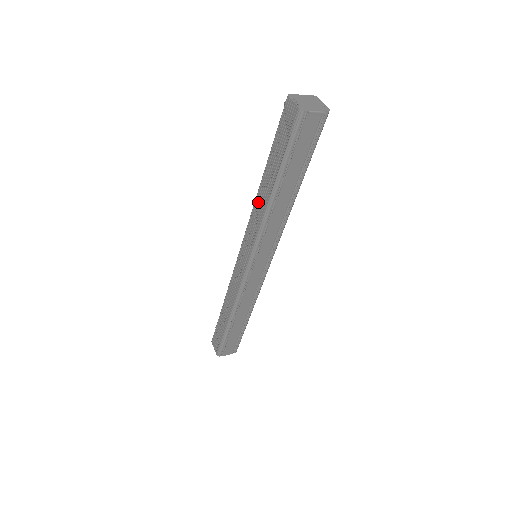
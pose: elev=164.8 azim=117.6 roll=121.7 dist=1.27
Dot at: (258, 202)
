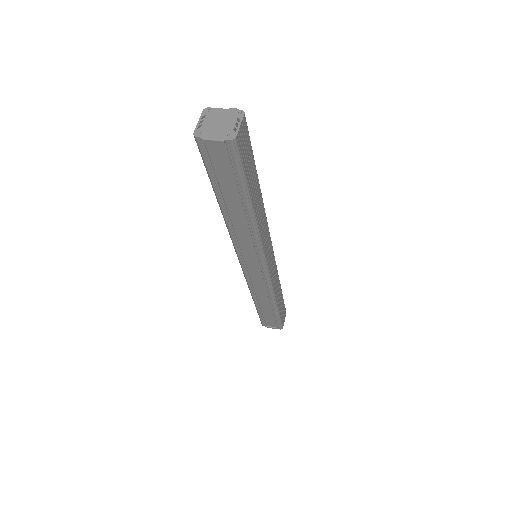
Dot at: occluded
